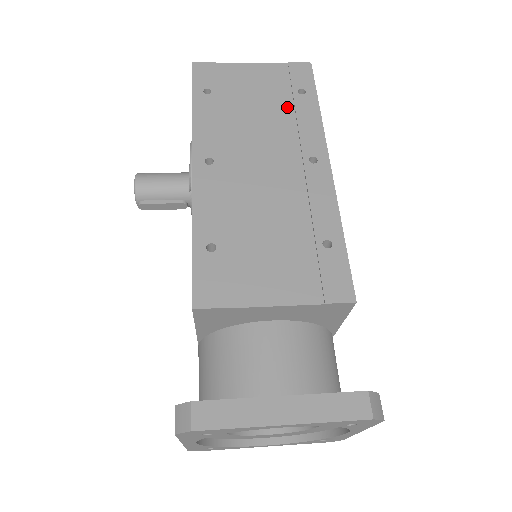
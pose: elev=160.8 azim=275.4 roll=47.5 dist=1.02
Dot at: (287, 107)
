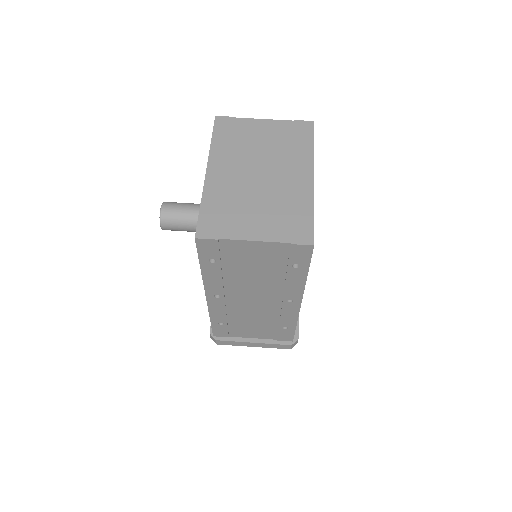
Dot at: (280, 273)
